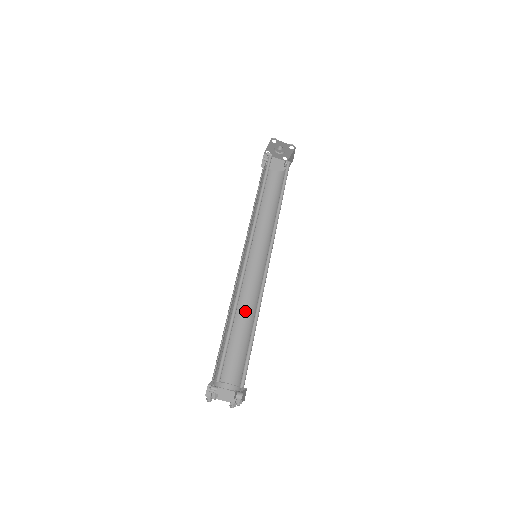
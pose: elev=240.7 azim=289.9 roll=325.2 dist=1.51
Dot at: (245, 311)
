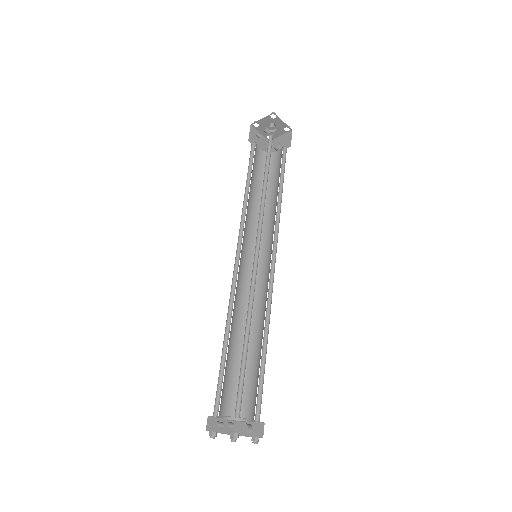
Dot at: (240, 321)
